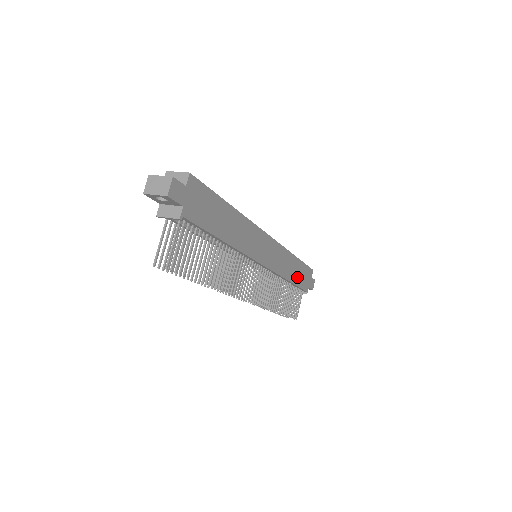
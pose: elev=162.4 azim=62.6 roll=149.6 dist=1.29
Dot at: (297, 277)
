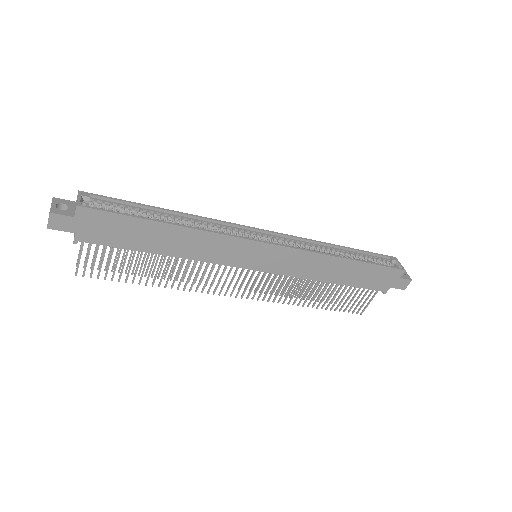
Dot at: (353, 278)
